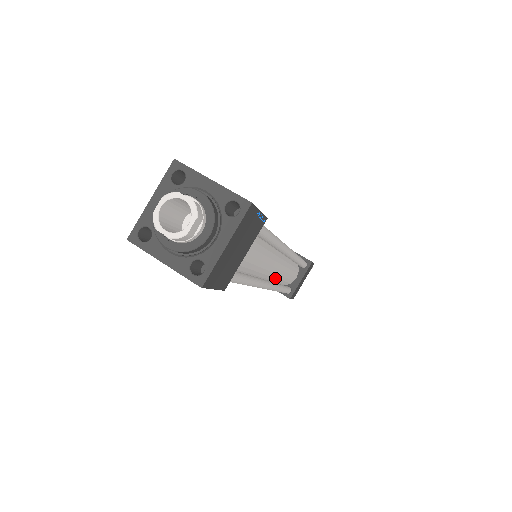
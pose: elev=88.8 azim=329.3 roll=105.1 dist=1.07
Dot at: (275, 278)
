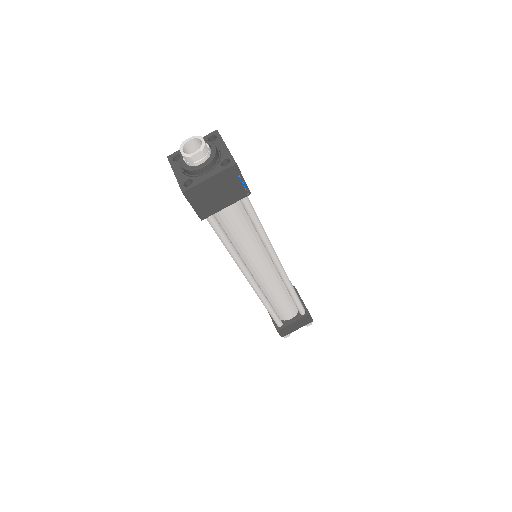
Dot at: (265, 289)
